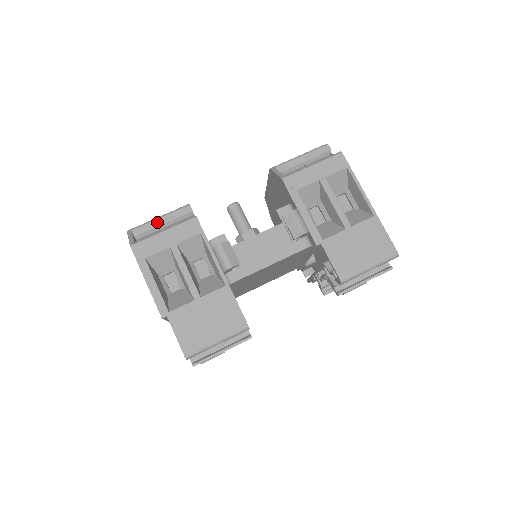
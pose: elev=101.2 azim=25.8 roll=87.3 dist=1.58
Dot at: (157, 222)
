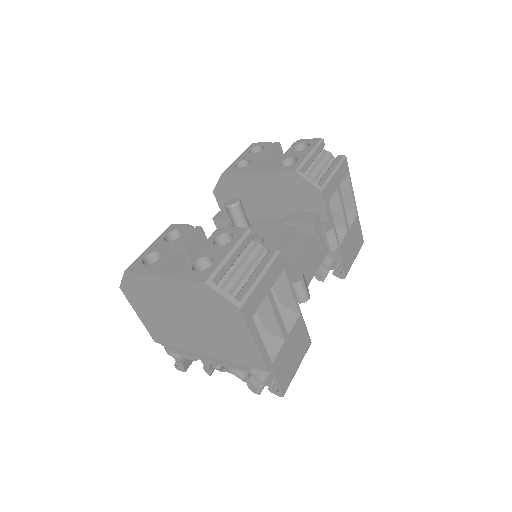
Dot at: (230, 261)
